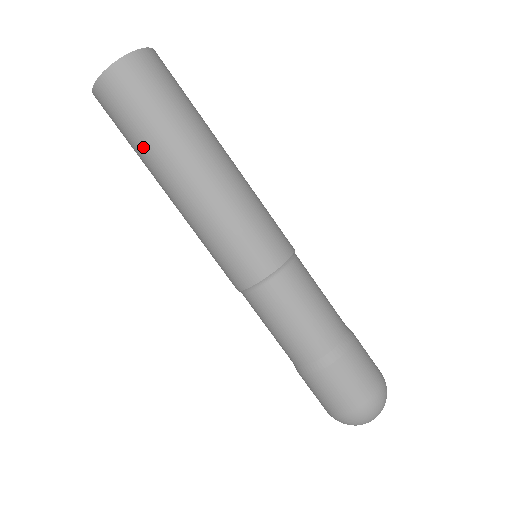
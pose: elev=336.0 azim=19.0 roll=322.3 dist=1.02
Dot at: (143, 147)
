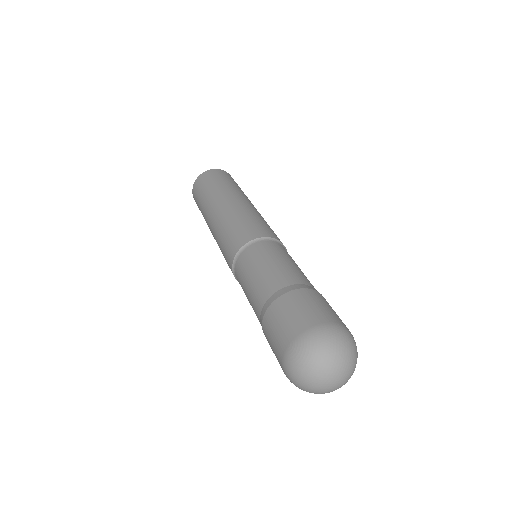
Dot at: (202, 205)
